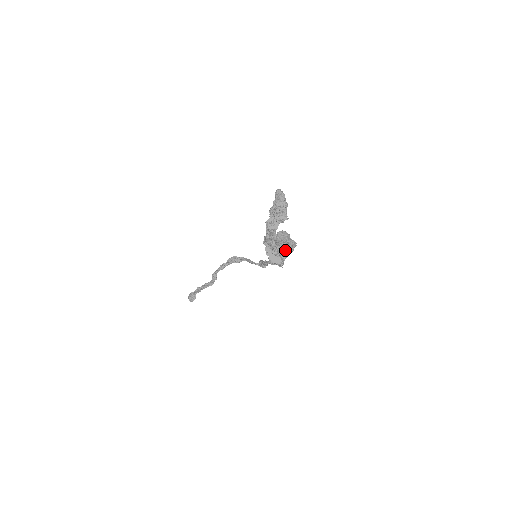
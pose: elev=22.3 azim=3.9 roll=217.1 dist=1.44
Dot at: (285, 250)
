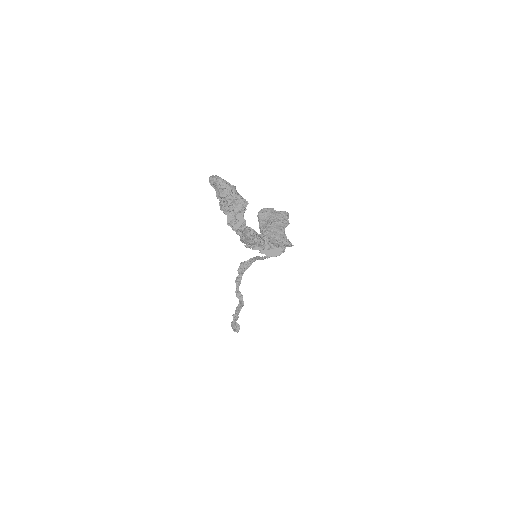
Dot at: (279, 230)
